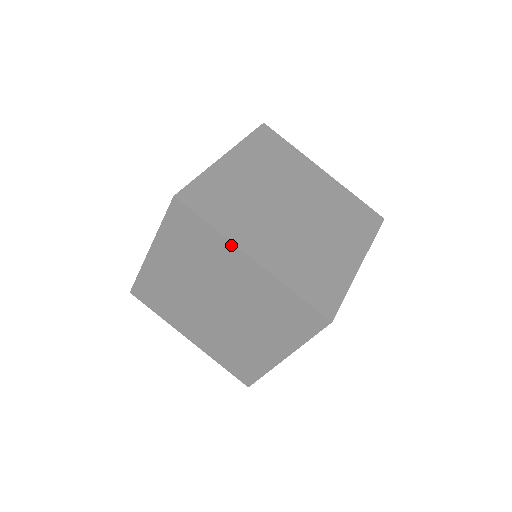
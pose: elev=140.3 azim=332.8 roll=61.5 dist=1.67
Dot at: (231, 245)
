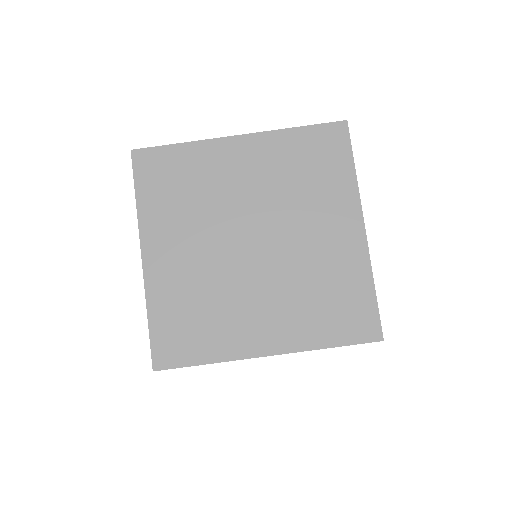
Dot at: occluded
